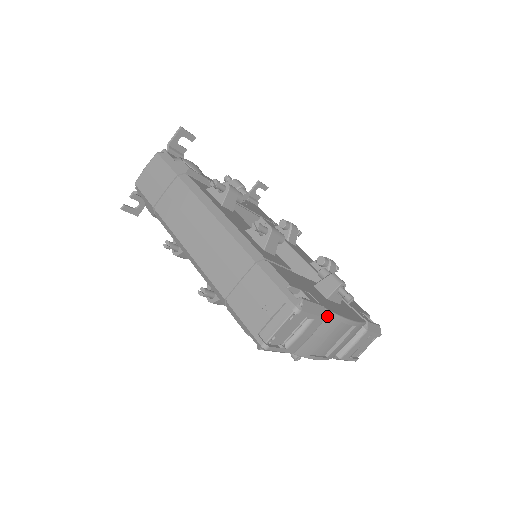
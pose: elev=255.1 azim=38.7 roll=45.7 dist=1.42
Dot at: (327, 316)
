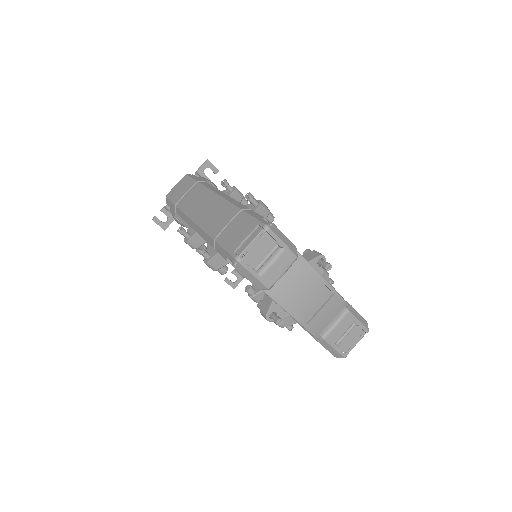
Dot at: (300, 261)
